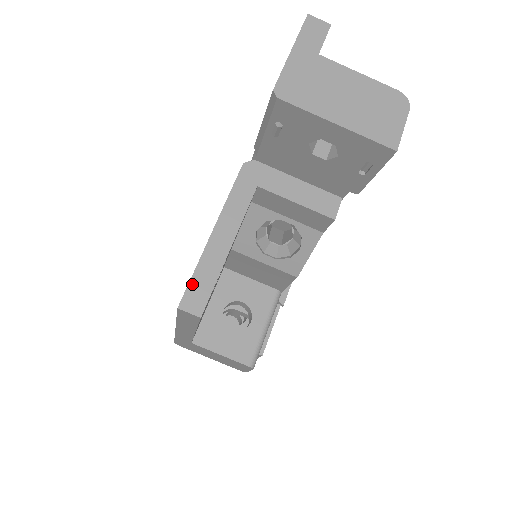
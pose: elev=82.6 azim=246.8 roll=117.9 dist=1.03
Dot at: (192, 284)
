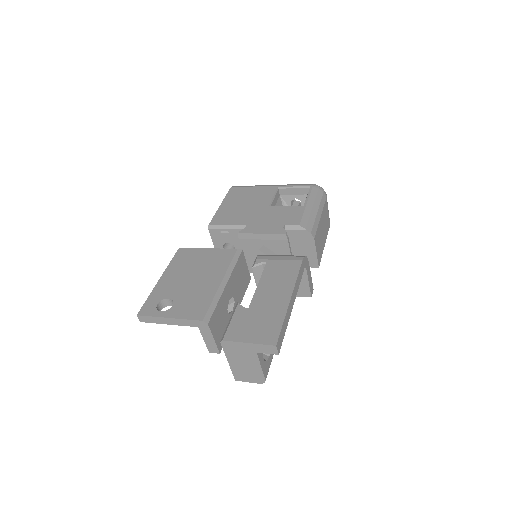
Dot at: (147, 317)
